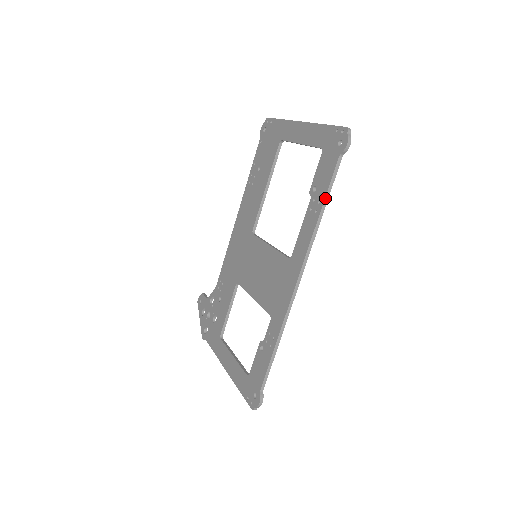
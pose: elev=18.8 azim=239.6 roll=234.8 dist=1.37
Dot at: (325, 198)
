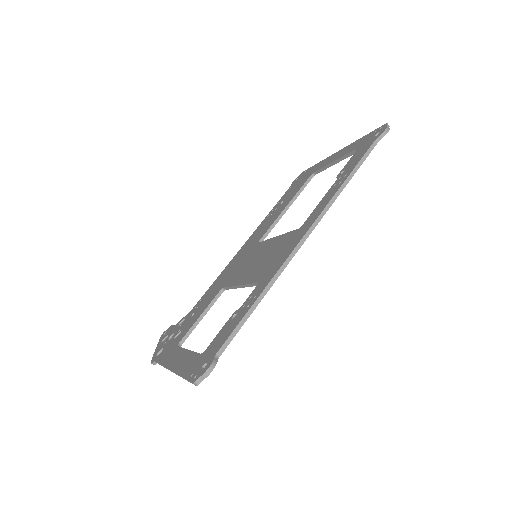
Dot at: (354, 169)
